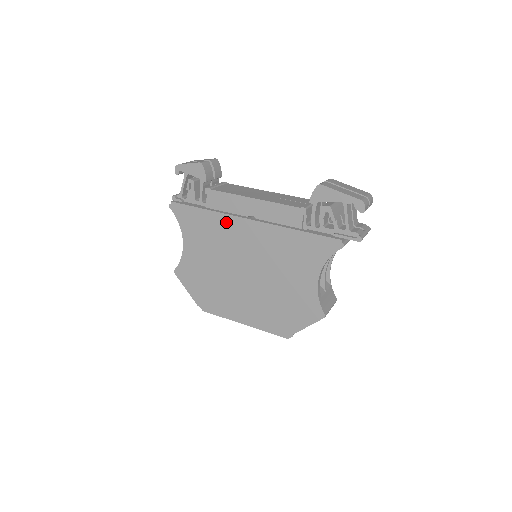
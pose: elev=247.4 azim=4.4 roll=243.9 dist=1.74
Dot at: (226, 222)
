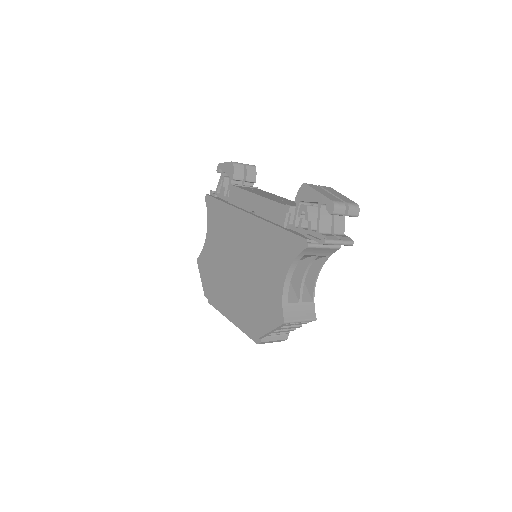
Dot at: (234, 215)
